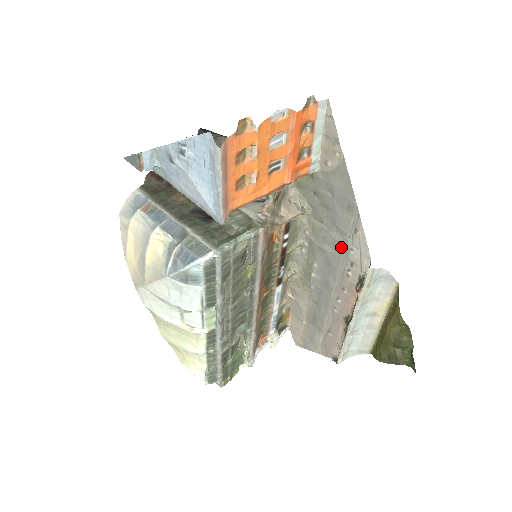
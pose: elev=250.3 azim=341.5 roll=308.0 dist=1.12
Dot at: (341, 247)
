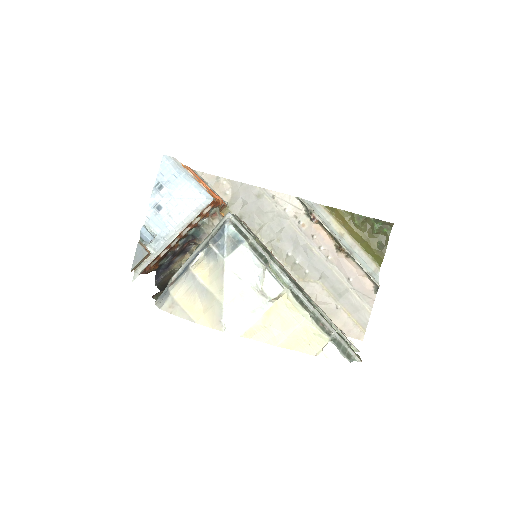
Dot at: (281, 218)
